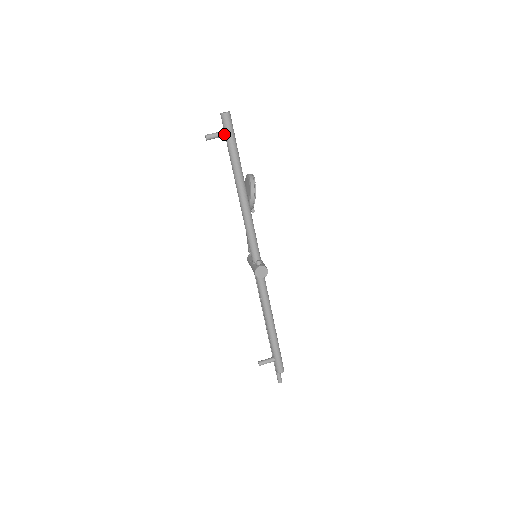
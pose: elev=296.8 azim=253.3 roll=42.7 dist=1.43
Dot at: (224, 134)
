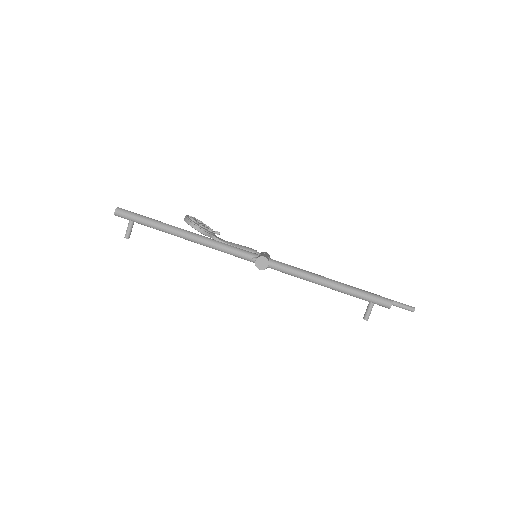
Dot at: (131, 222)
